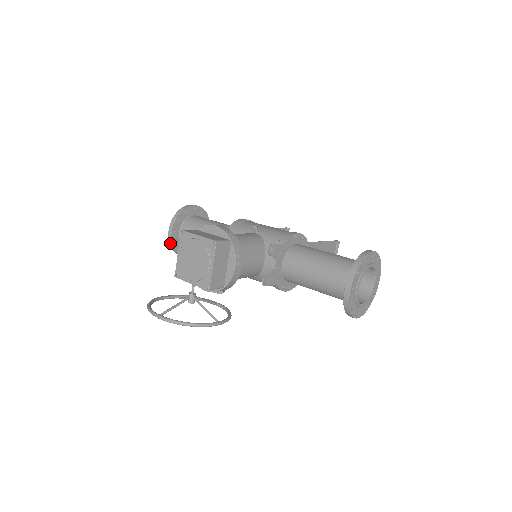
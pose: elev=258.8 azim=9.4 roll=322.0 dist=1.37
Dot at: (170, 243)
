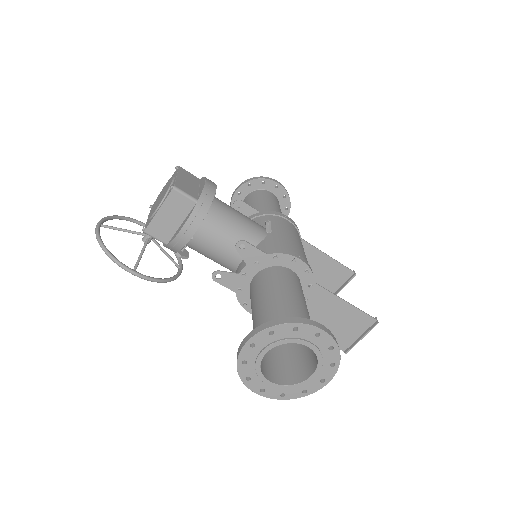
Dot at: (231, 202)
